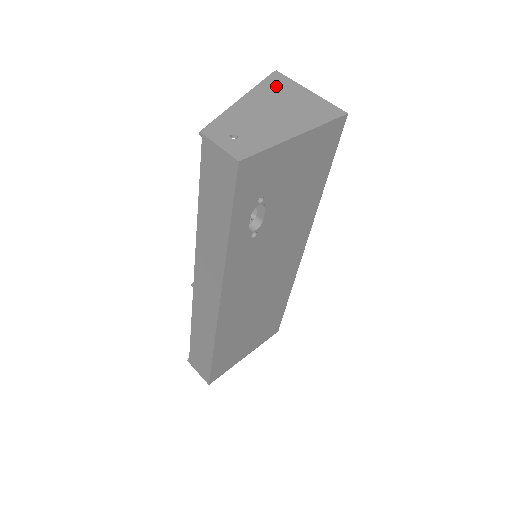
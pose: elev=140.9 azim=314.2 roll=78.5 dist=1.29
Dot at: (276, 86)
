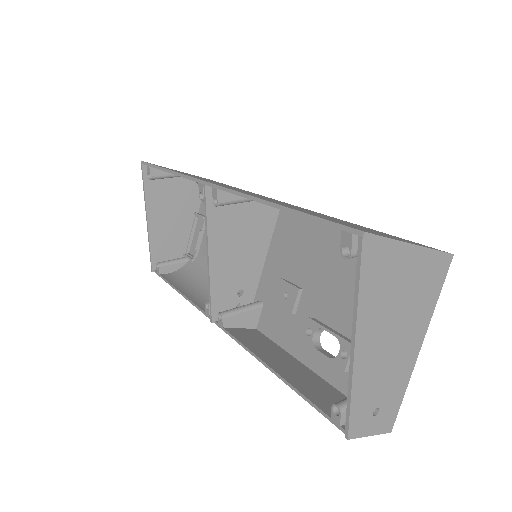
Dot at: (378, 278)
